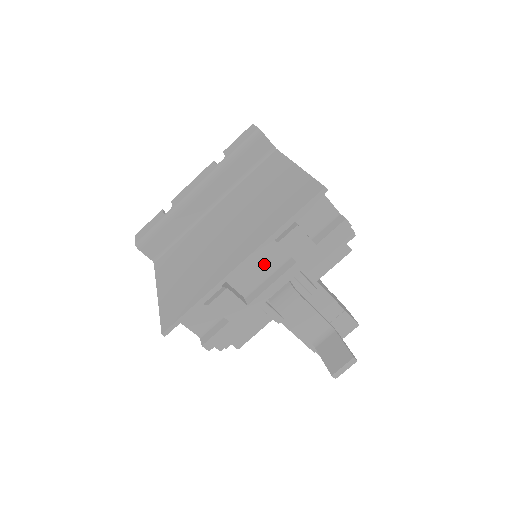
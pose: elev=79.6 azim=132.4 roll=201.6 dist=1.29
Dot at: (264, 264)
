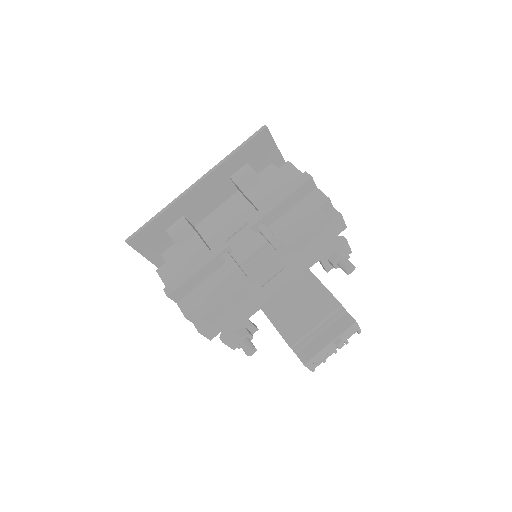
Dot at: (238, 226)
